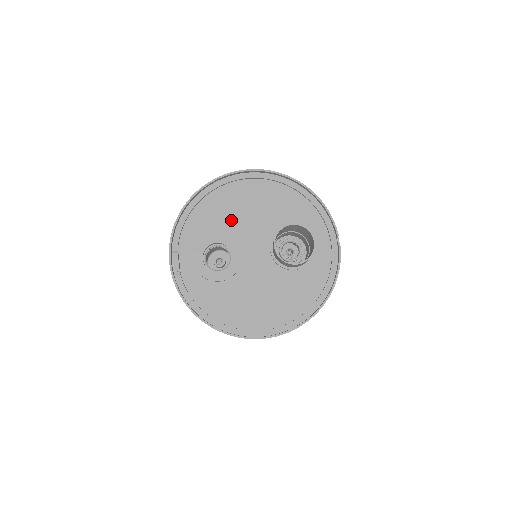
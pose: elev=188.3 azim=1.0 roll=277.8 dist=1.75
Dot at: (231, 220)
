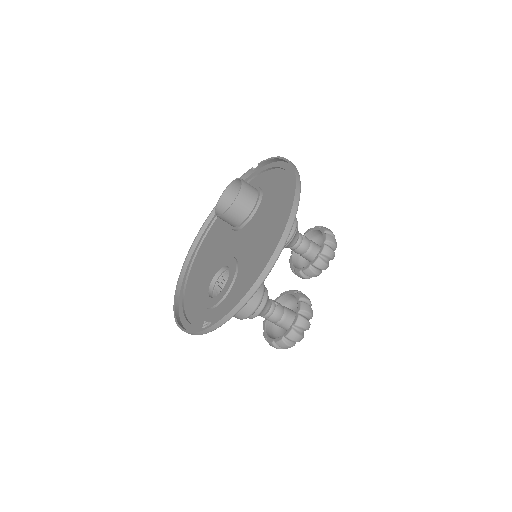
Dot at: (206, 272)
